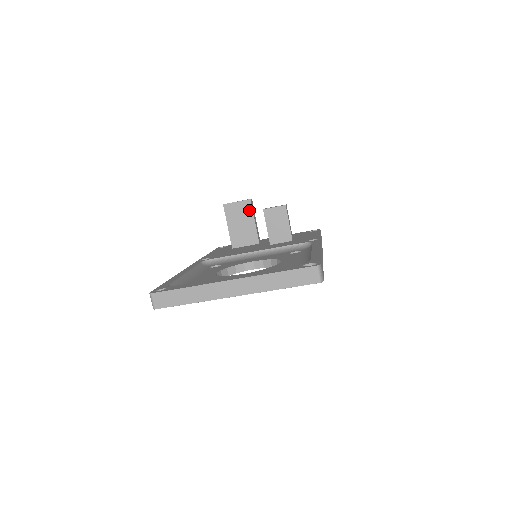
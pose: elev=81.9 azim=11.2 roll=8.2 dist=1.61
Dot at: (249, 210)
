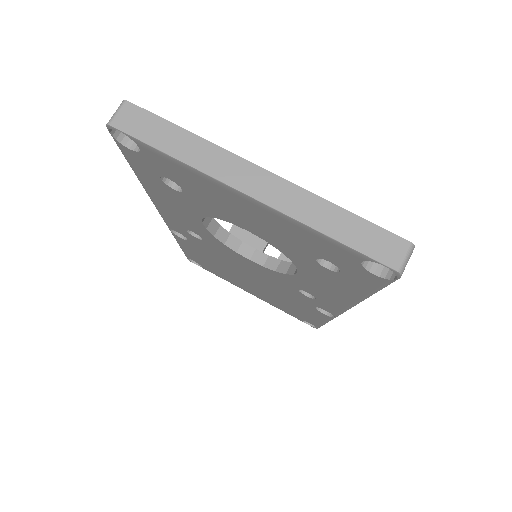
Dot at: occluded
